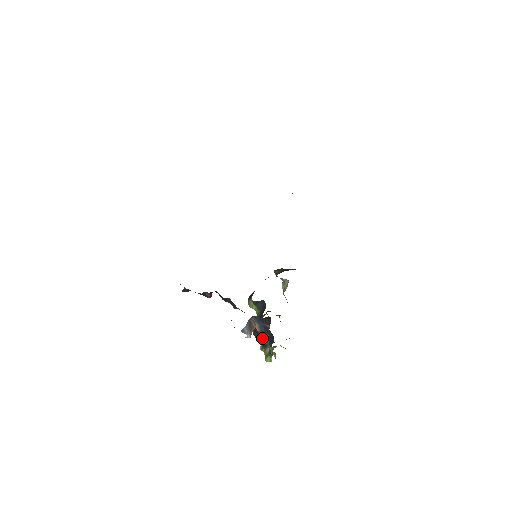
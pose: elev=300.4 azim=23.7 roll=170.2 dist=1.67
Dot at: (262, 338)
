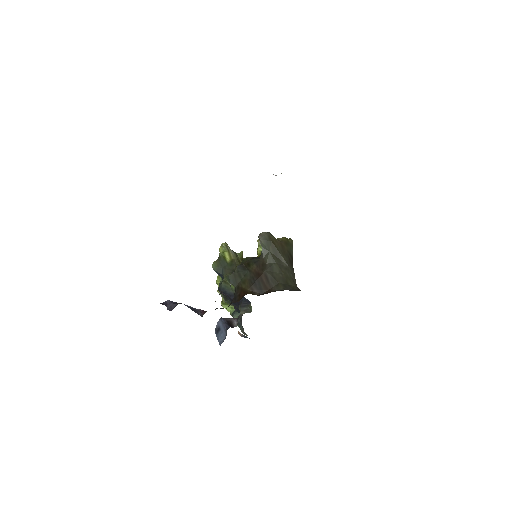
Dot at: occluded
